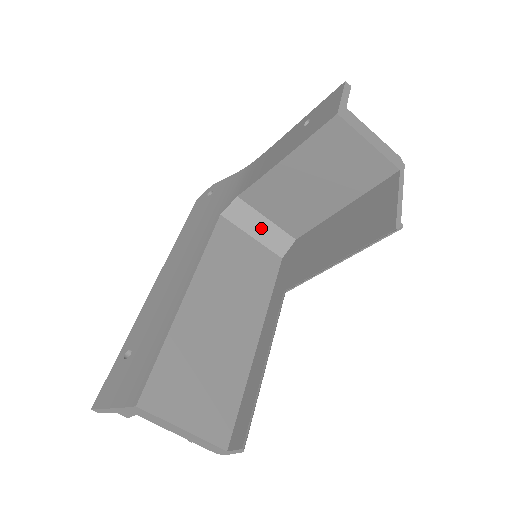
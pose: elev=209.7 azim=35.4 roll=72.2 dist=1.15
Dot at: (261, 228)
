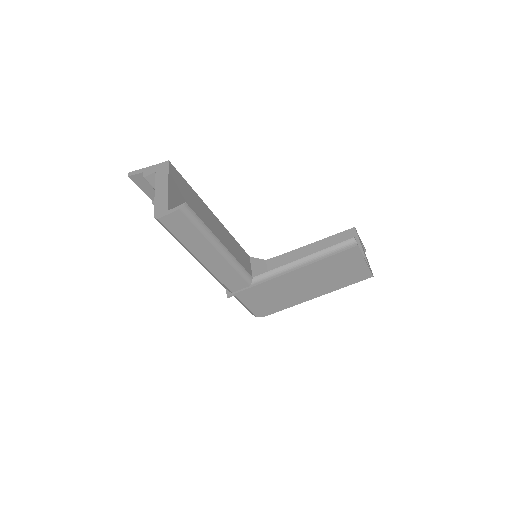
Dot at: occluded
